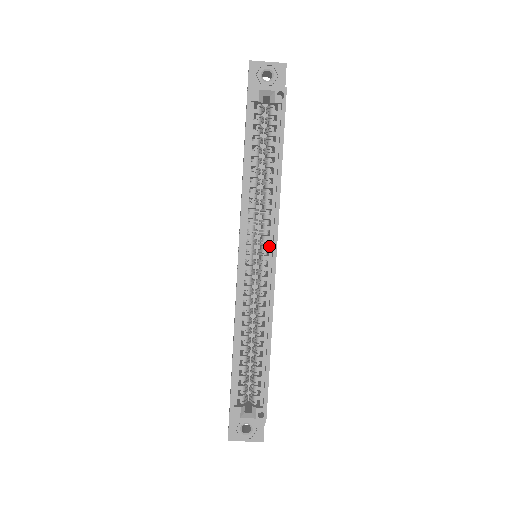
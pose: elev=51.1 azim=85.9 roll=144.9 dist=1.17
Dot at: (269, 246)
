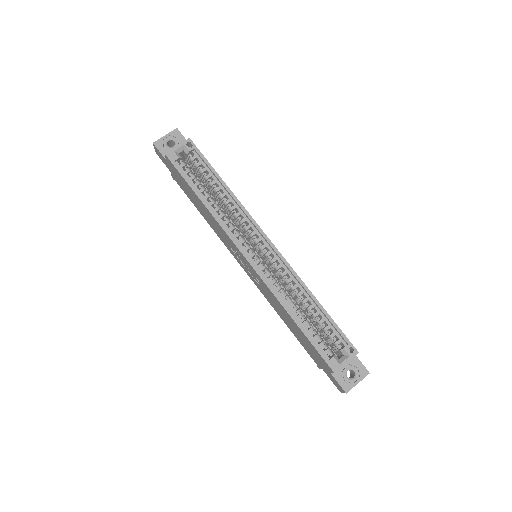
Dot at: (259, 237)
